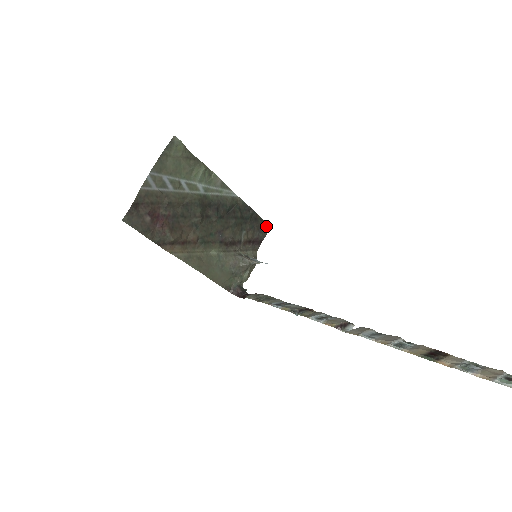
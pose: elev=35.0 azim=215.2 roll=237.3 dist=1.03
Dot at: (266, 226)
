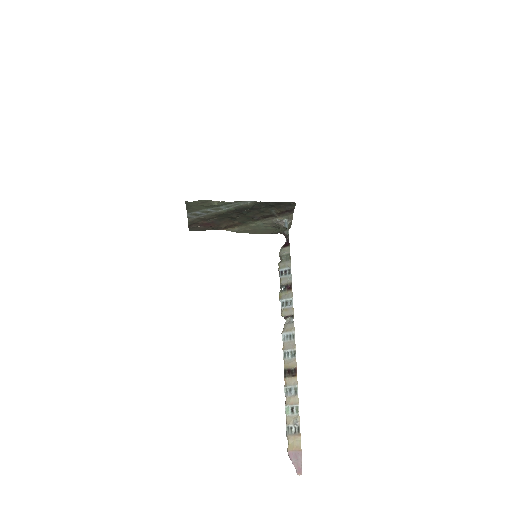
Dot at: (292, 203)
